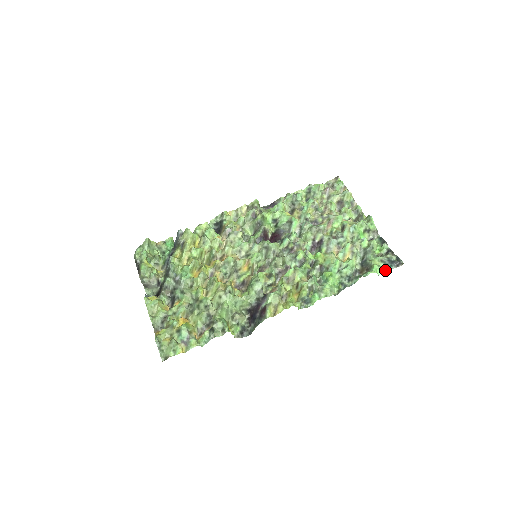
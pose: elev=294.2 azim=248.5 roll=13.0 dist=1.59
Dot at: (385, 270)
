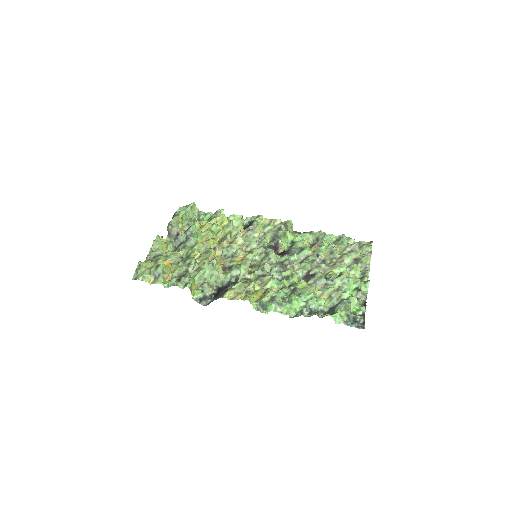
Dot at: (344, 323)
